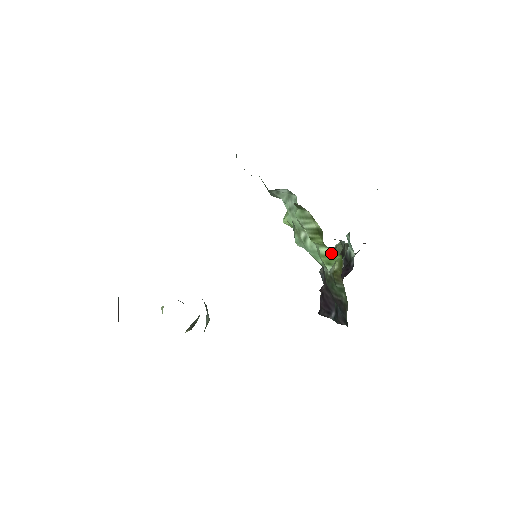
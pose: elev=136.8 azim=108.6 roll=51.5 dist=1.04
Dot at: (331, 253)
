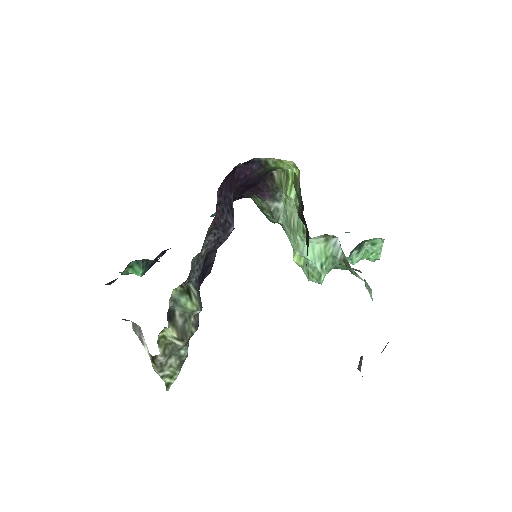
Dot at: occluded
